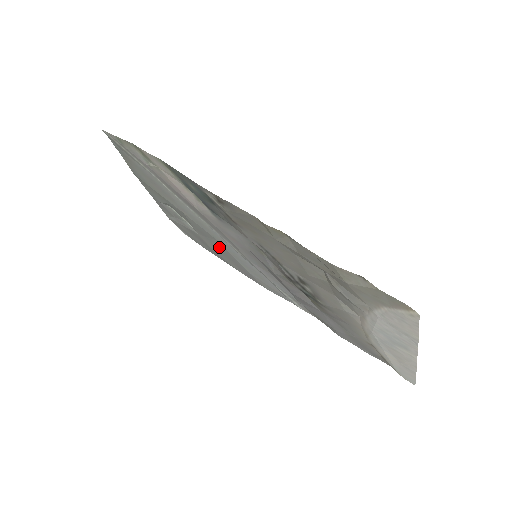
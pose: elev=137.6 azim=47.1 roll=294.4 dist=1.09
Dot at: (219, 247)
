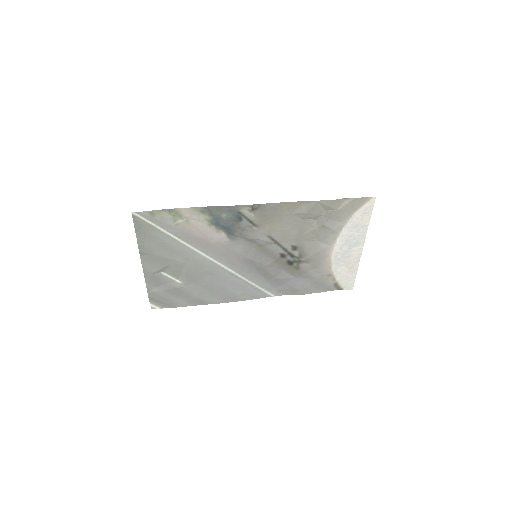
Dot at: (209, 284)
